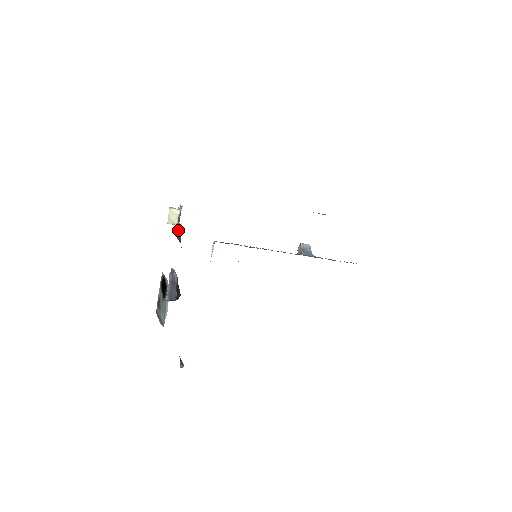
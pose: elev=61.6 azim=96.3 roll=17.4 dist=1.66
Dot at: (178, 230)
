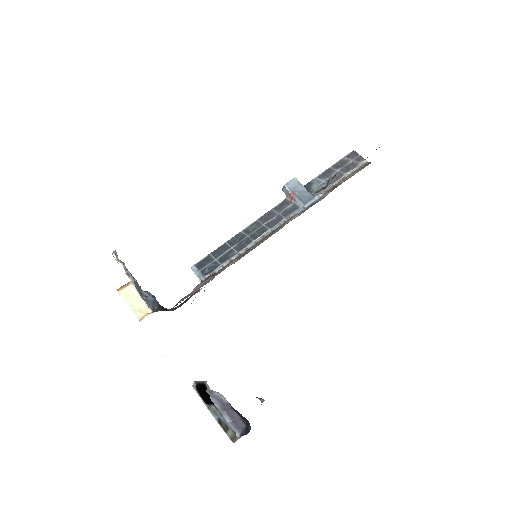
Dot at: (152, 307)
